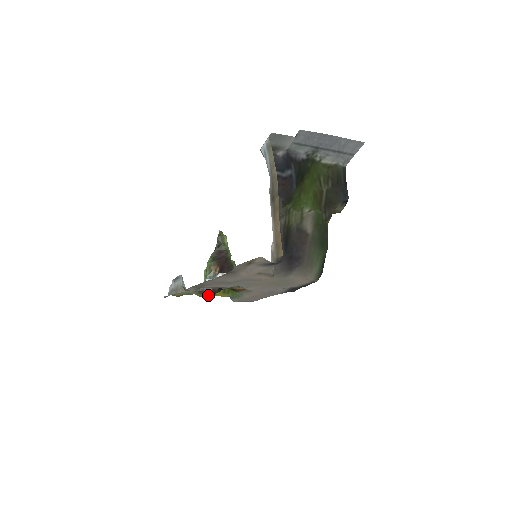
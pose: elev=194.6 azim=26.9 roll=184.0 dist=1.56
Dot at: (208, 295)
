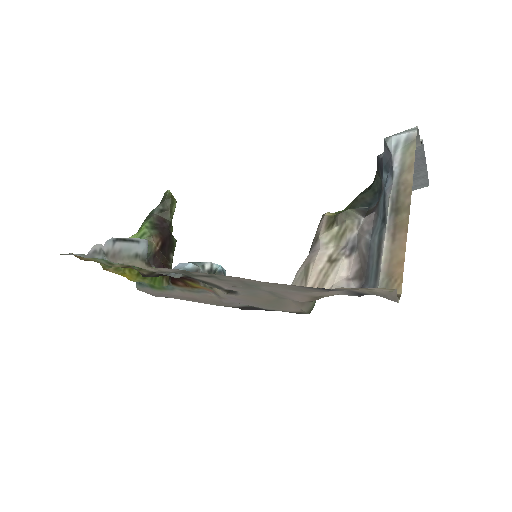
Dot at: (115, 271)
